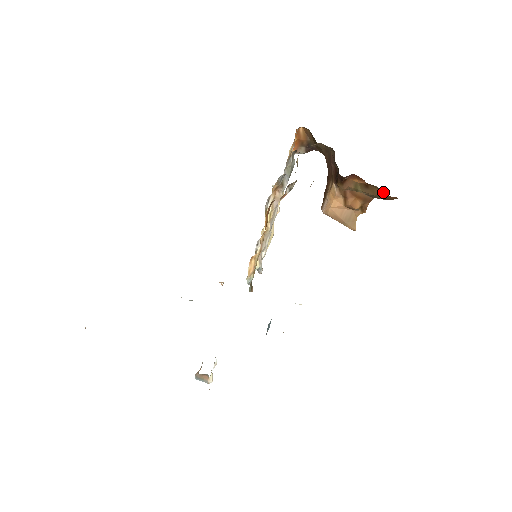
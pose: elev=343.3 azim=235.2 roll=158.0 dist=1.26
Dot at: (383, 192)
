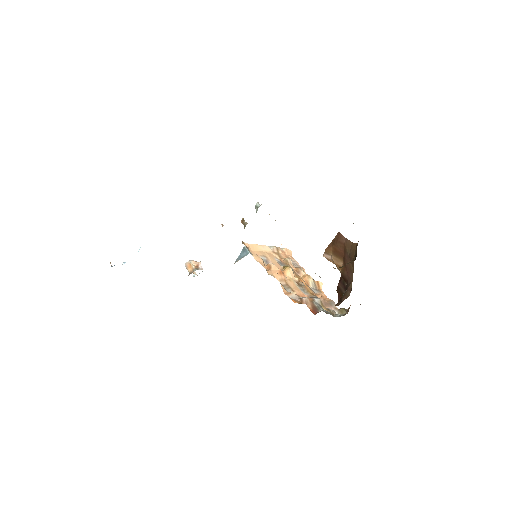
Dot at: occluded
